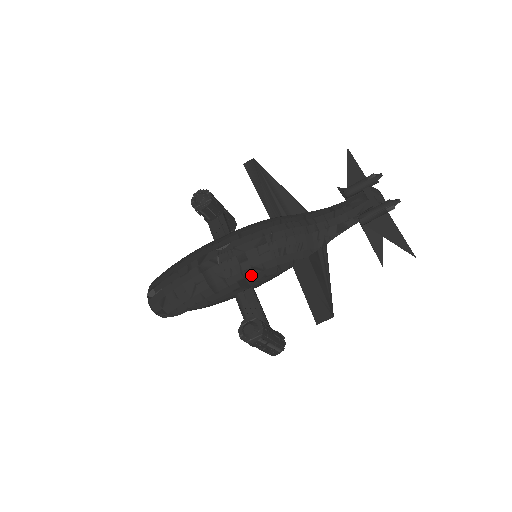
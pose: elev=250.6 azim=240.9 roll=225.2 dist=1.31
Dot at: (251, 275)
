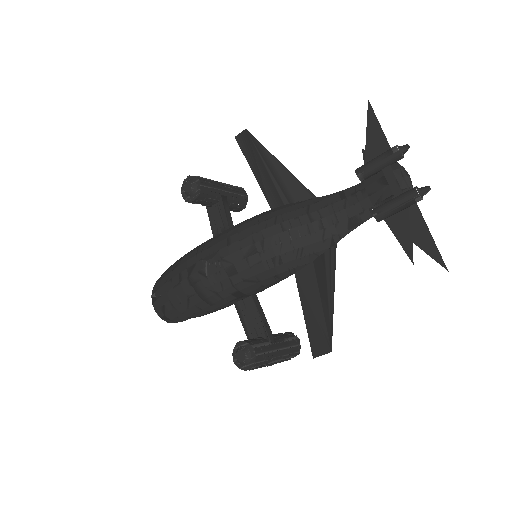
Dot at: (245, 287)
